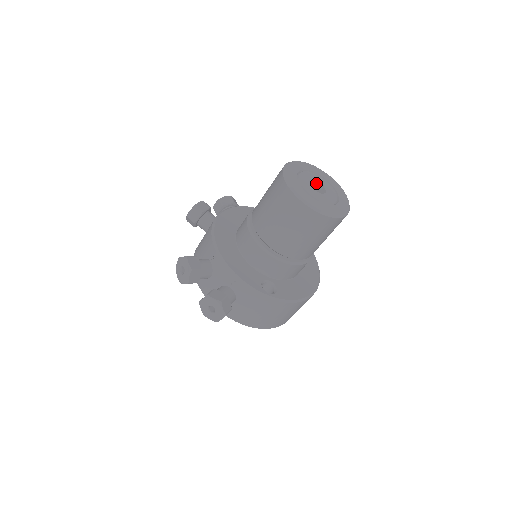
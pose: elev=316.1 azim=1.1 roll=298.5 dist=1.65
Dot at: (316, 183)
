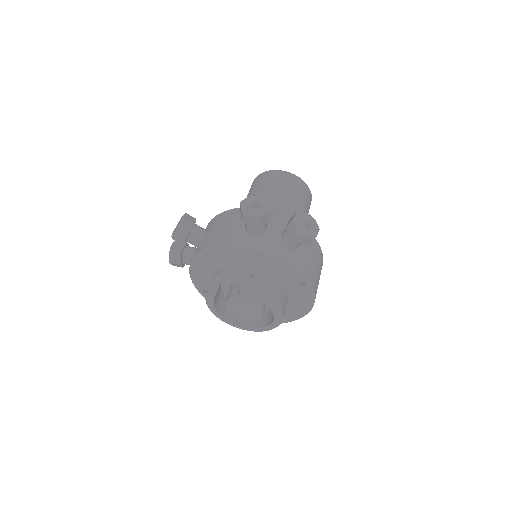
Dot at: occluded
